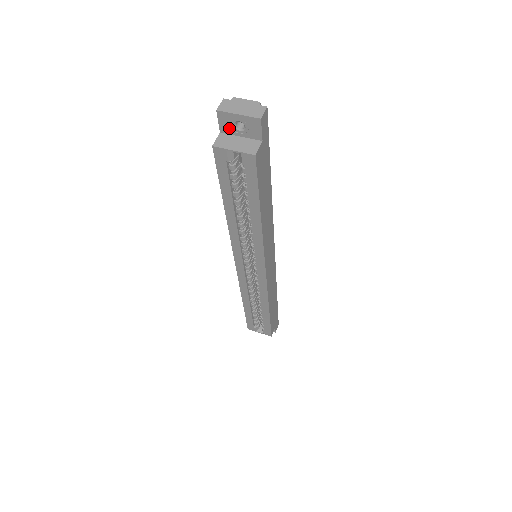
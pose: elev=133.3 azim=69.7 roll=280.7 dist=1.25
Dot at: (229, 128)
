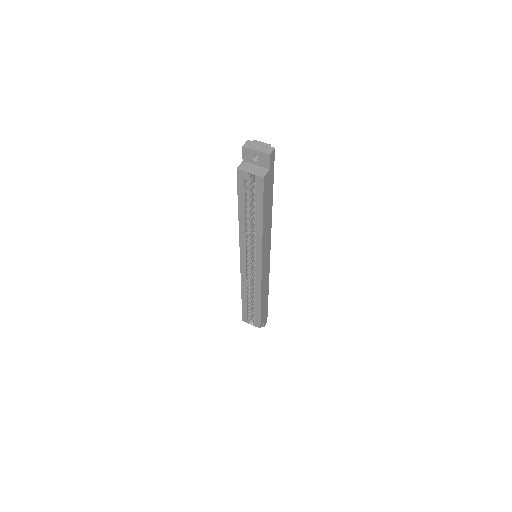
Dot at: (249, 159)
